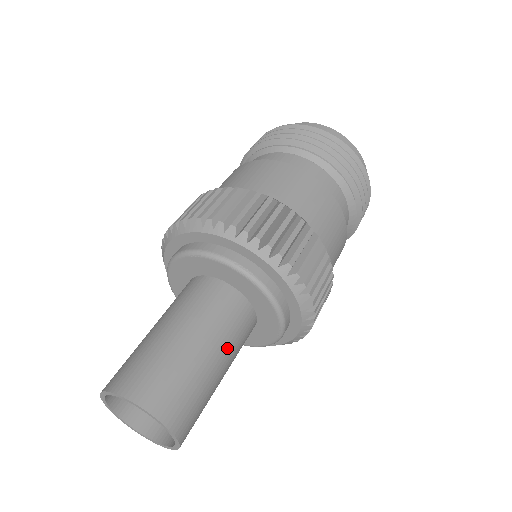
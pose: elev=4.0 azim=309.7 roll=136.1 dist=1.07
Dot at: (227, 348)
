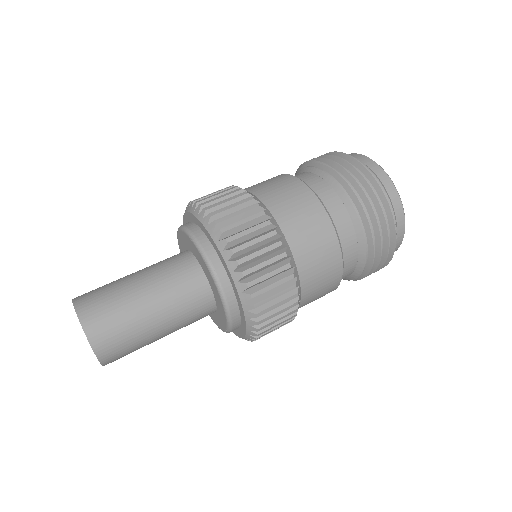
Dot at: (174, 322)
